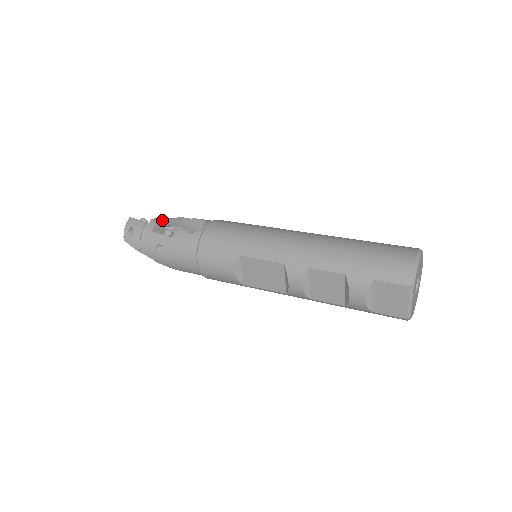
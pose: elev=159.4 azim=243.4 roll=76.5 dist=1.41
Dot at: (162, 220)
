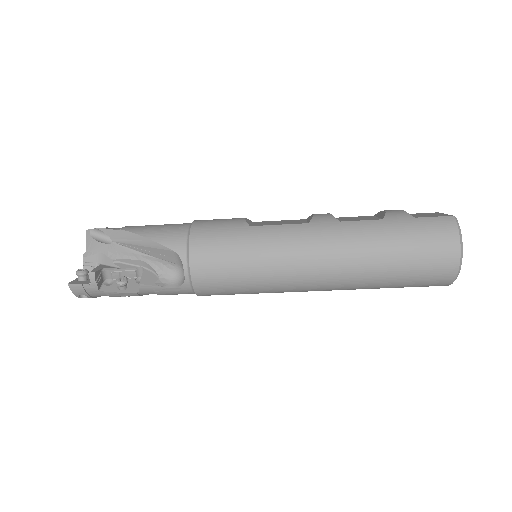
Dot at: occluded
